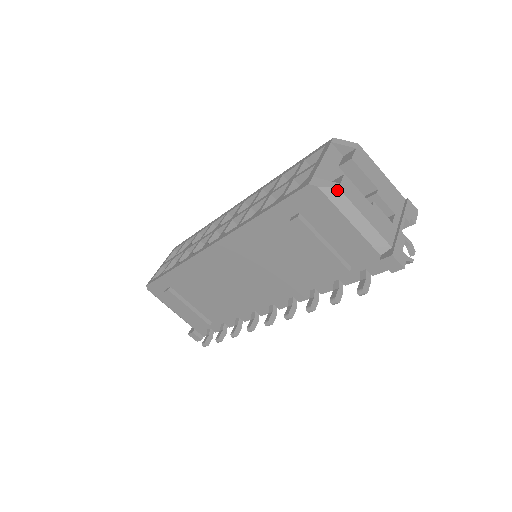
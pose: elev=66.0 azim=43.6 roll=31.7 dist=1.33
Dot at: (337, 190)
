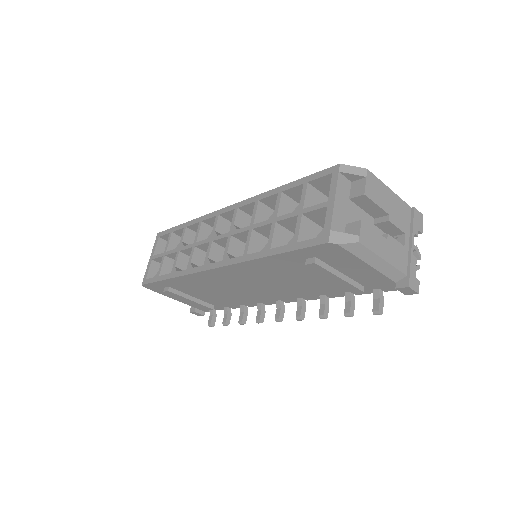
Dot at: (357, 244)
